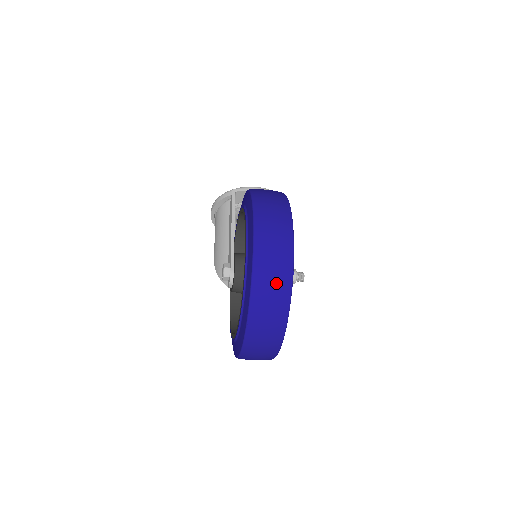
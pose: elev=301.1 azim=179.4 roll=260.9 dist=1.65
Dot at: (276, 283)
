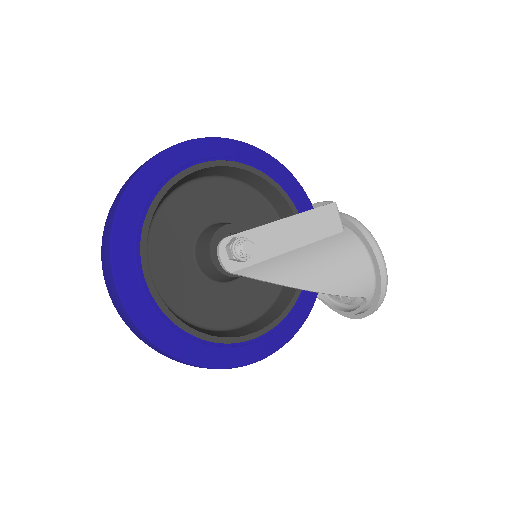
Dot at: occluded
